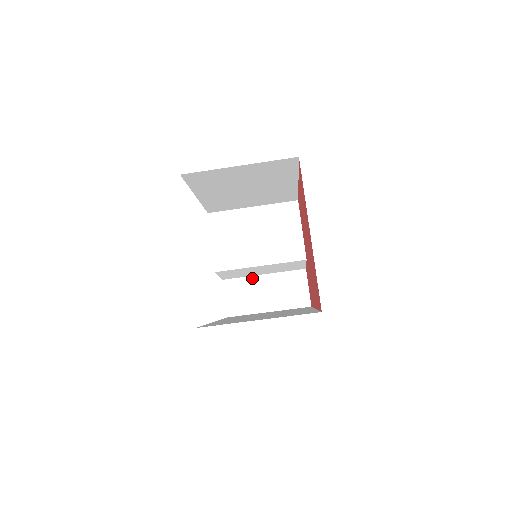
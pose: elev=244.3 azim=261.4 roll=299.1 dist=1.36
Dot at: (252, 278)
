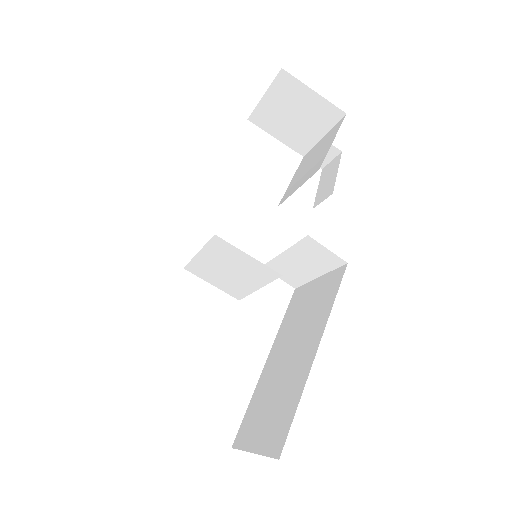
Dot at: (278, 258)
